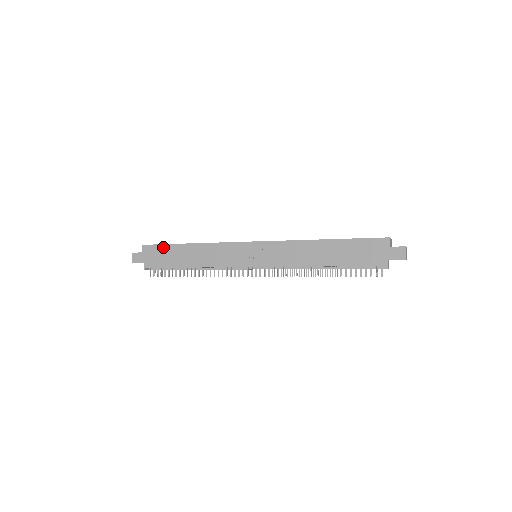
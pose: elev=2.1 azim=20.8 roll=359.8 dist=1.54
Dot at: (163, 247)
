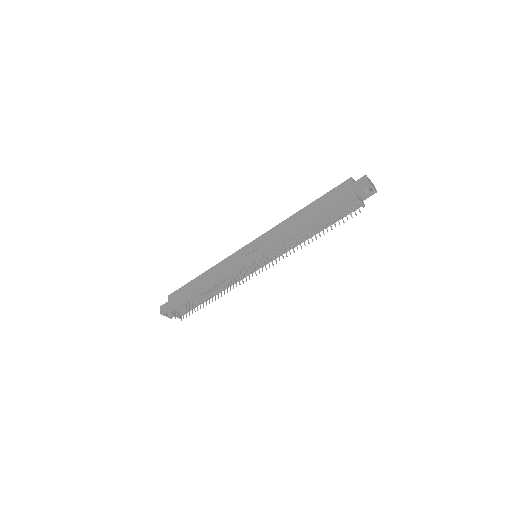
Dot at: (183, 288)
